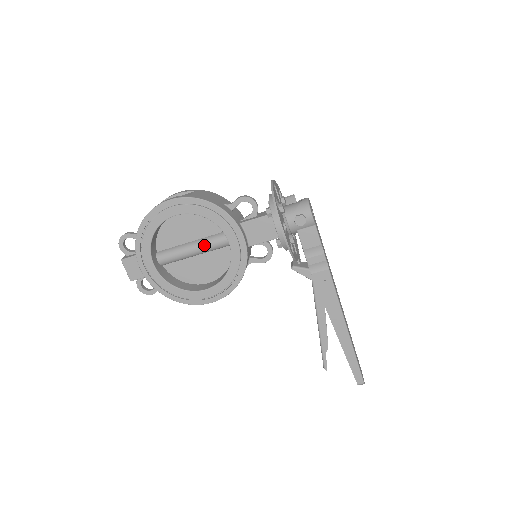
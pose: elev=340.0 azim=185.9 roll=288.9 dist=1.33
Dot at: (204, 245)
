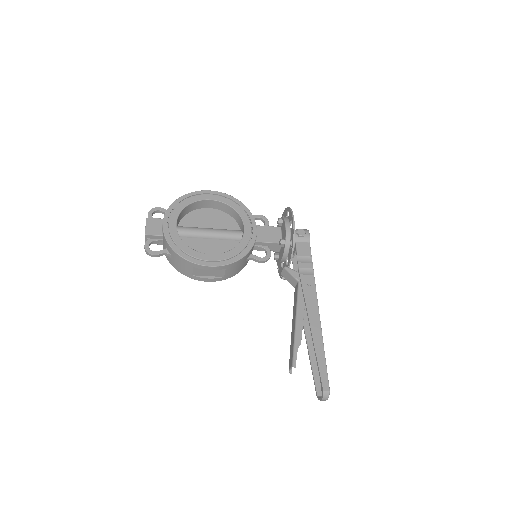
Dot at: (220, 231)
